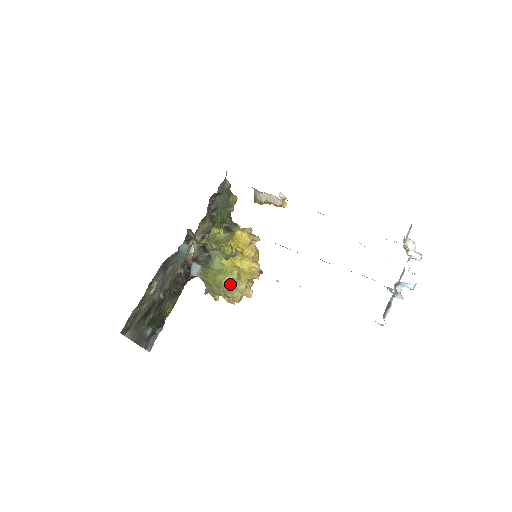
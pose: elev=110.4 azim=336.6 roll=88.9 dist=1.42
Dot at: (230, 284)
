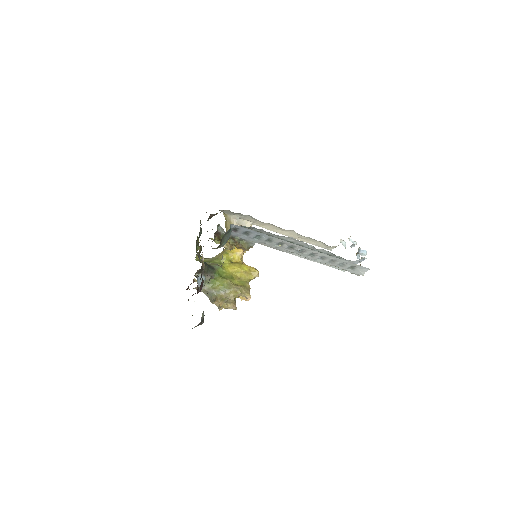
Dot at: (238, 284)
